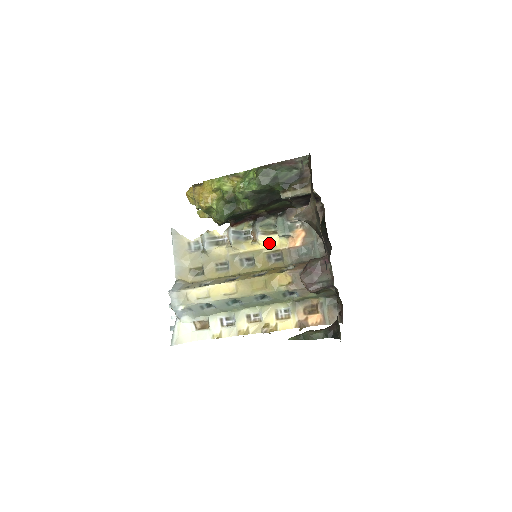
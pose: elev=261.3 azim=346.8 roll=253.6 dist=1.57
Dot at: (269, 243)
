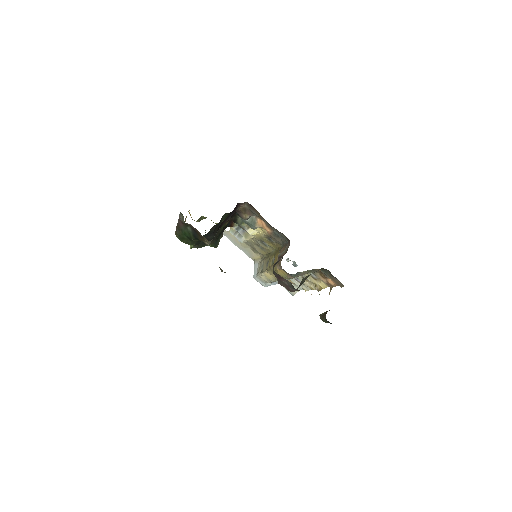
Dot at: (258, 231)
